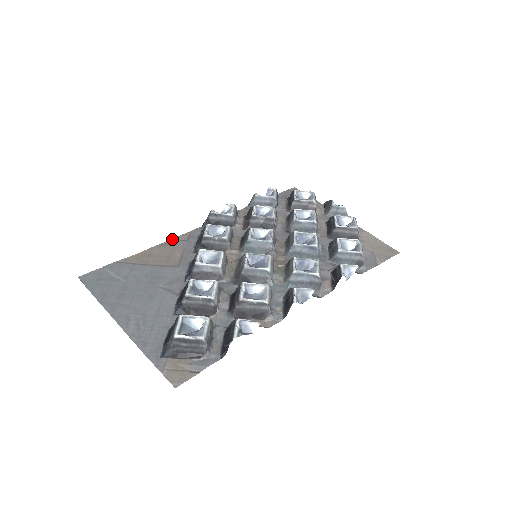
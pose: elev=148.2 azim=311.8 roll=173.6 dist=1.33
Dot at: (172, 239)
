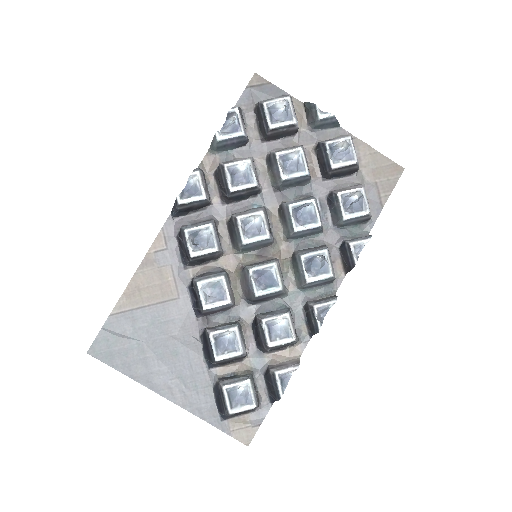
Dot at: (148, 252)
